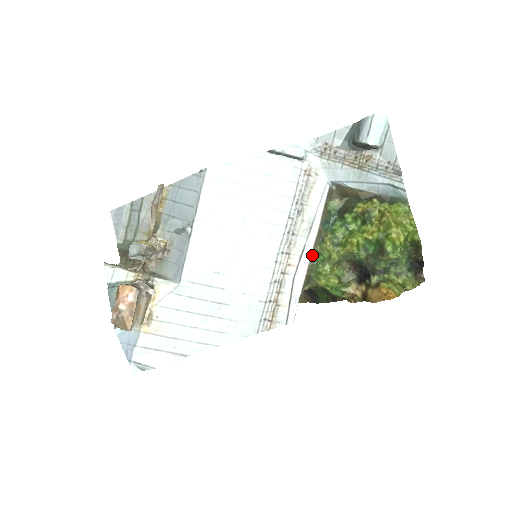
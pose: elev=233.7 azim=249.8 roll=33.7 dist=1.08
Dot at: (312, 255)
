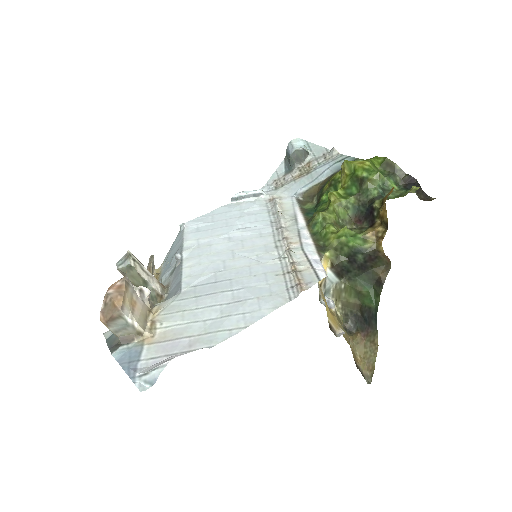
Dot at: (310, 231)
